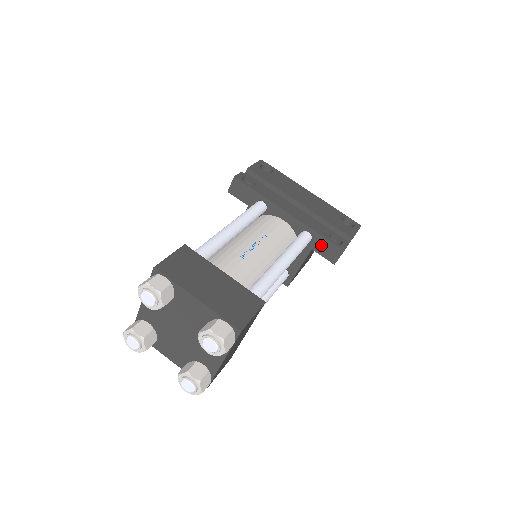
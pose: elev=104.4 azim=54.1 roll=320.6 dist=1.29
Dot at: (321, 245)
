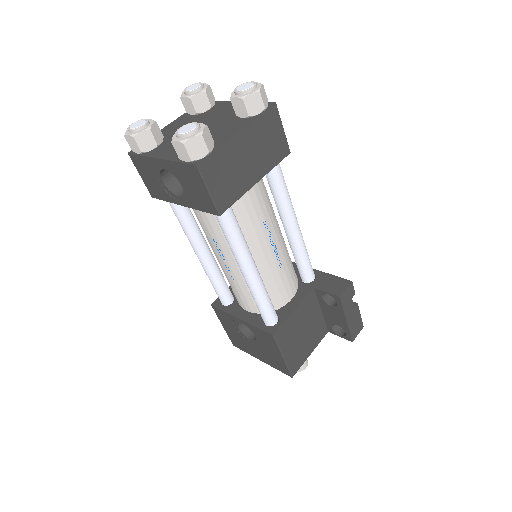
Dot at: (325, 281)
